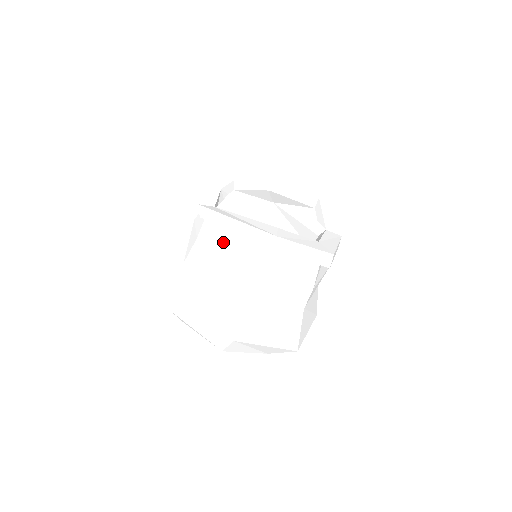
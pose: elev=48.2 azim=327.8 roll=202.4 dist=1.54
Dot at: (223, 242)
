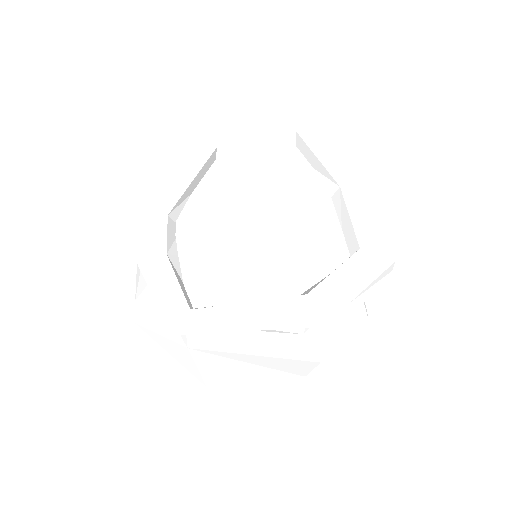
Dot at: occluded
